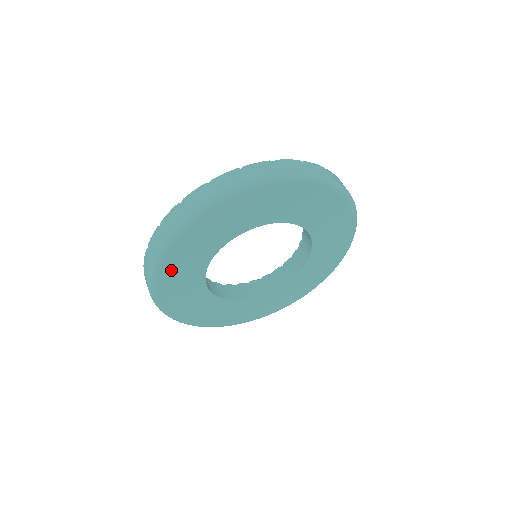
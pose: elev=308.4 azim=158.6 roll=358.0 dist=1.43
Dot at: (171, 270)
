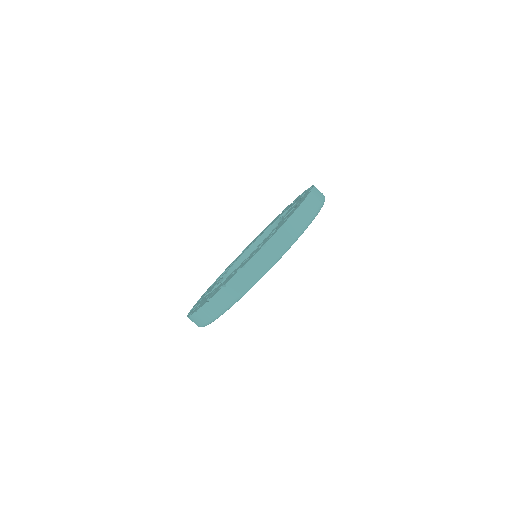
Dot at: occluded
